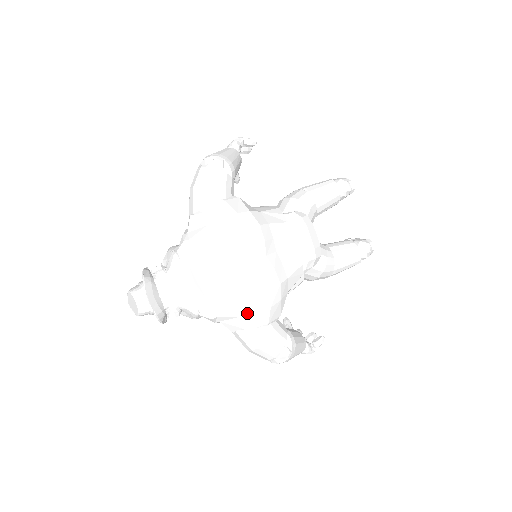
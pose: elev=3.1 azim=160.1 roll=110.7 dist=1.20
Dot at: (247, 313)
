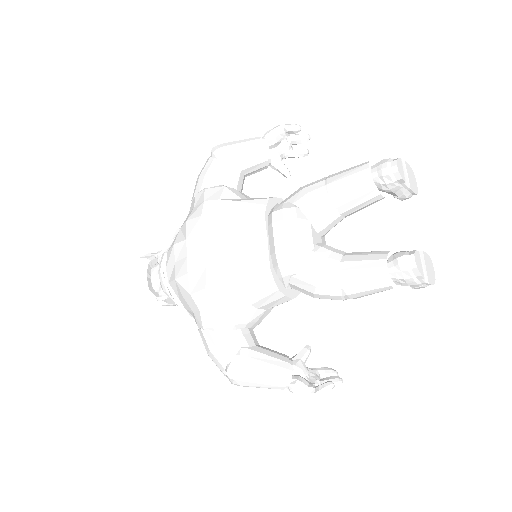
Dot at: (196, 309)
